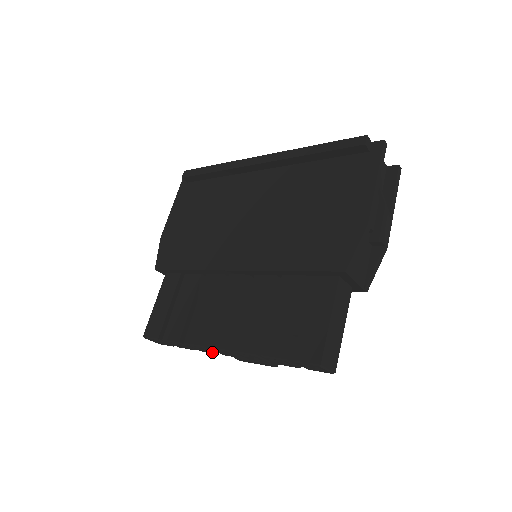
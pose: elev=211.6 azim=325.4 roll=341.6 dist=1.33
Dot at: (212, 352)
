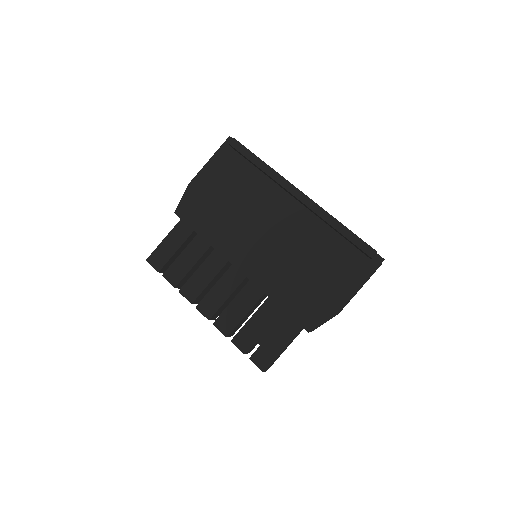
Dot at: occluded
